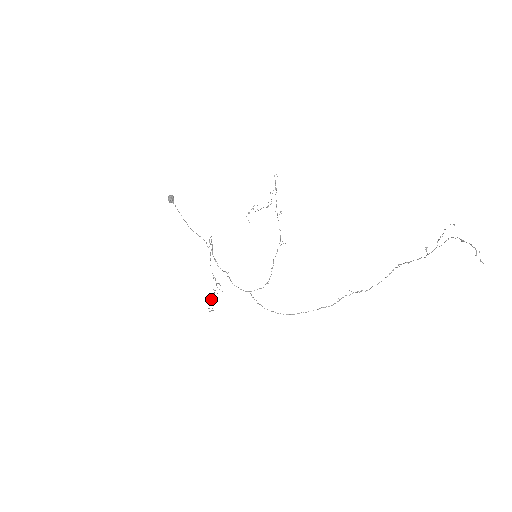
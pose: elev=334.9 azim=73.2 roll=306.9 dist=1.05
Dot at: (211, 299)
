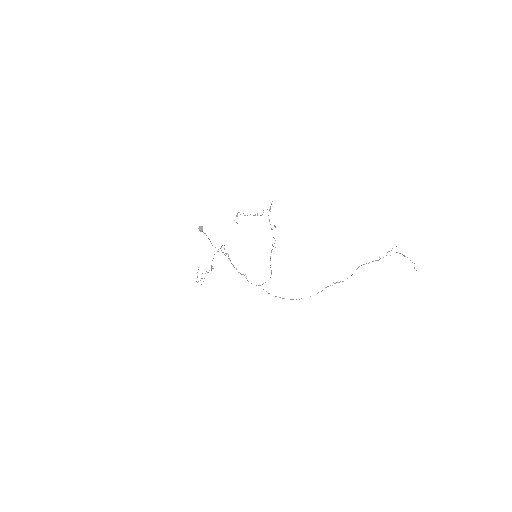
Dot at: occluded
